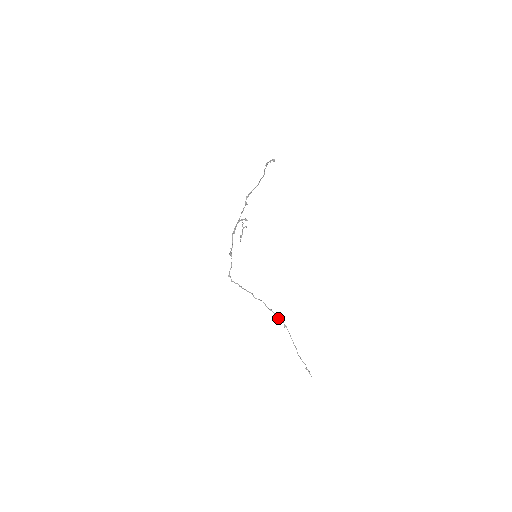
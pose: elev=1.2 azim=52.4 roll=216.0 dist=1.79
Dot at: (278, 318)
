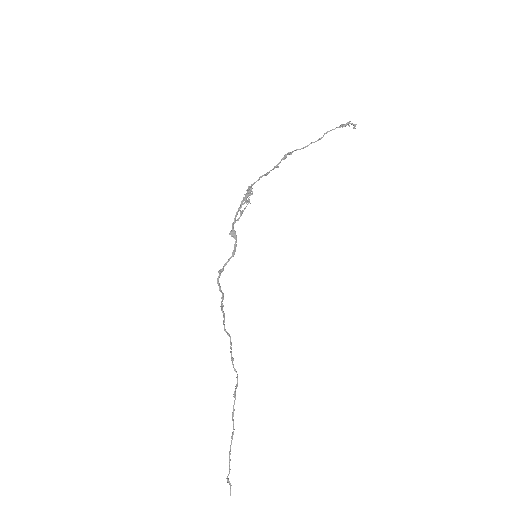
Dot at: (237, 377)
